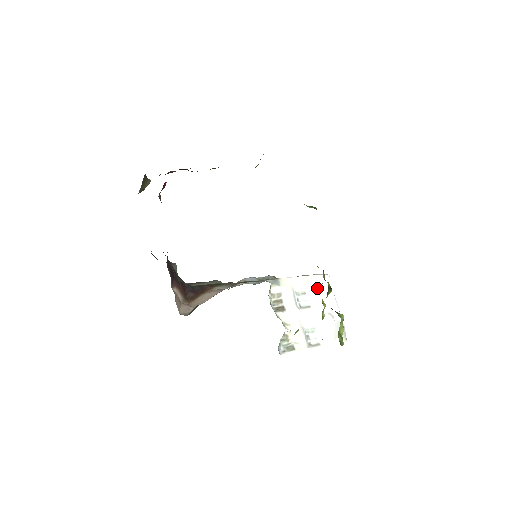
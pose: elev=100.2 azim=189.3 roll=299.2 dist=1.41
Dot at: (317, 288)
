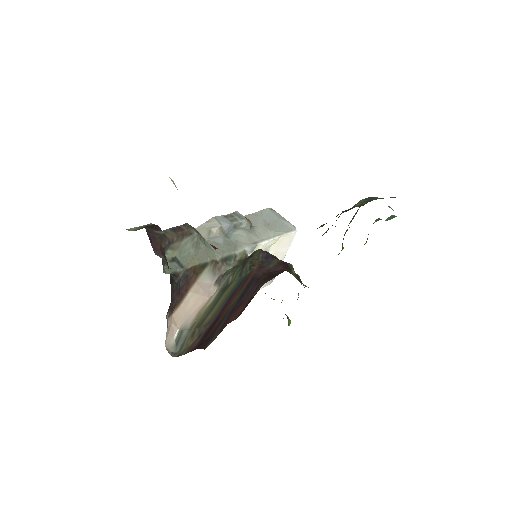
Dot at: (280, 246)
